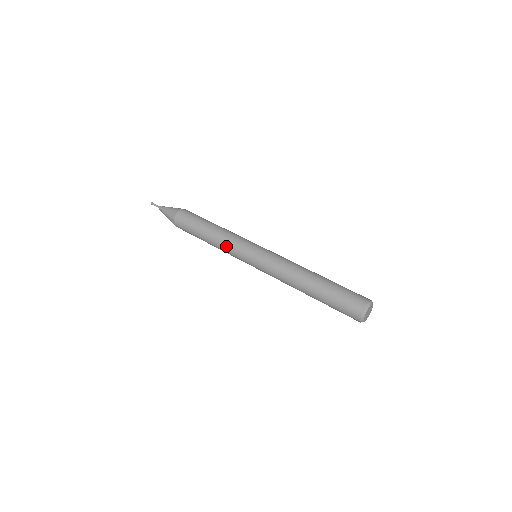
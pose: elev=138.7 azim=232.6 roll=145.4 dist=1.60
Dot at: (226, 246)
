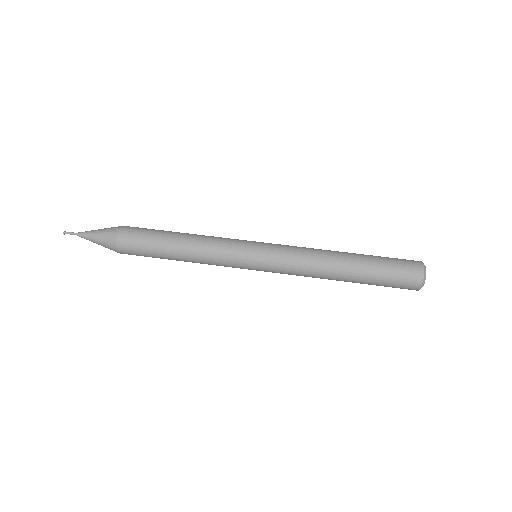
Dot at: (214, 264)
